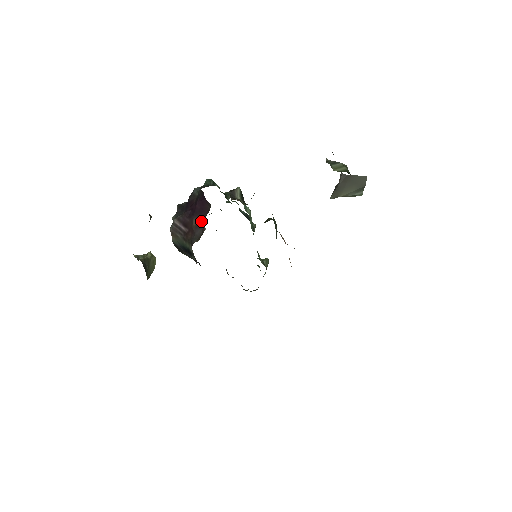
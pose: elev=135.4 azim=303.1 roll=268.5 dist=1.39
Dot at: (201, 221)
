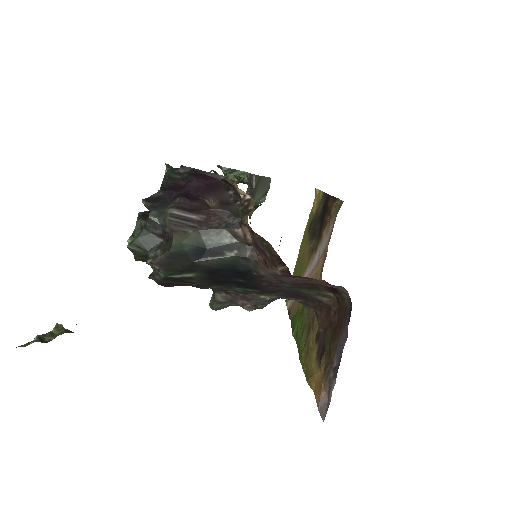
Dot at: (223, 197)
